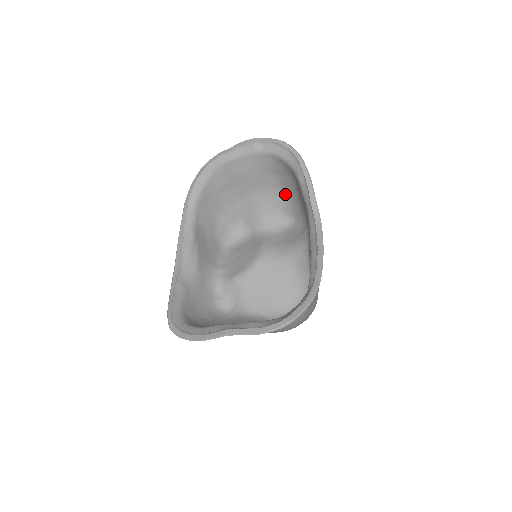
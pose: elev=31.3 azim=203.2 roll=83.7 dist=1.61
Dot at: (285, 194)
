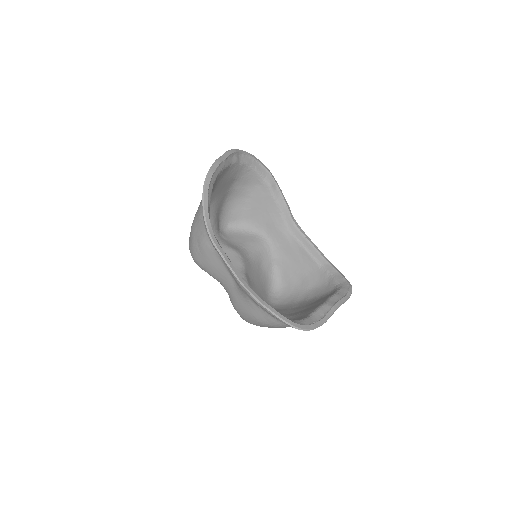
Dot at: (228, 201)
